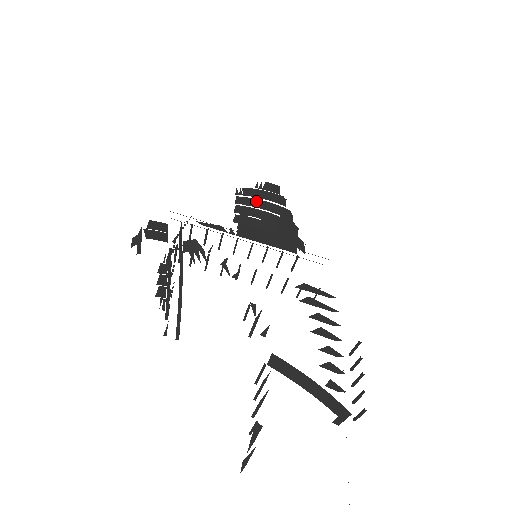
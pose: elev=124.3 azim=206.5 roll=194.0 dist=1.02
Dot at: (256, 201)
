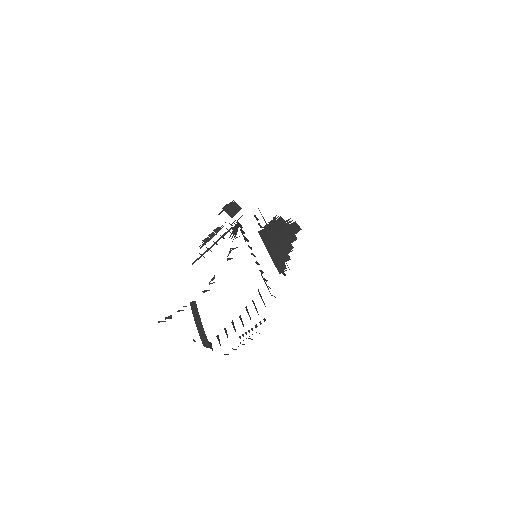
Dot at: (278, 229)
